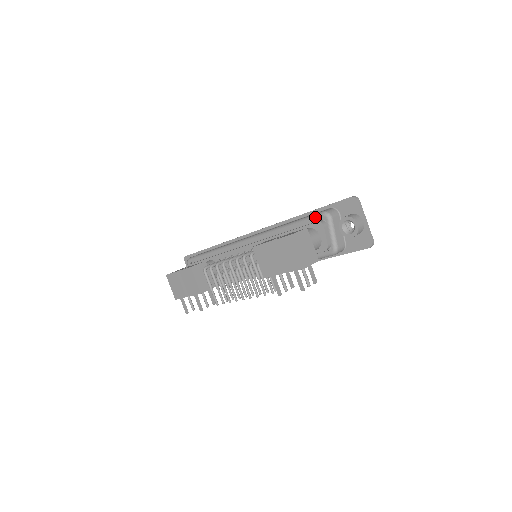
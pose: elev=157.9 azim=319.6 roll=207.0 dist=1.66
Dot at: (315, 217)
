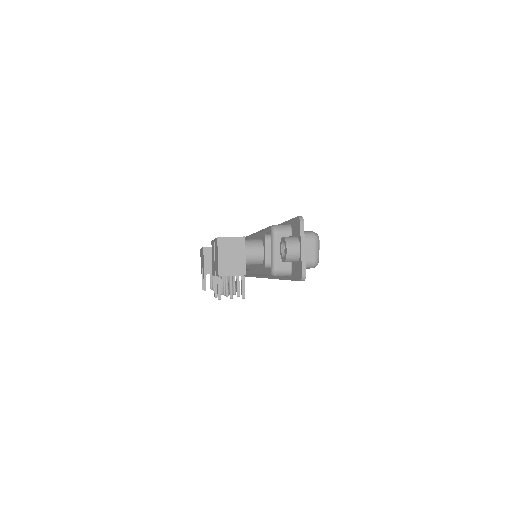
Dot at: (268, 229)
